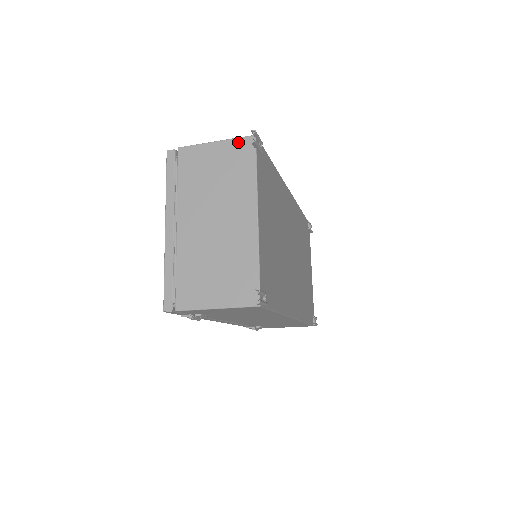
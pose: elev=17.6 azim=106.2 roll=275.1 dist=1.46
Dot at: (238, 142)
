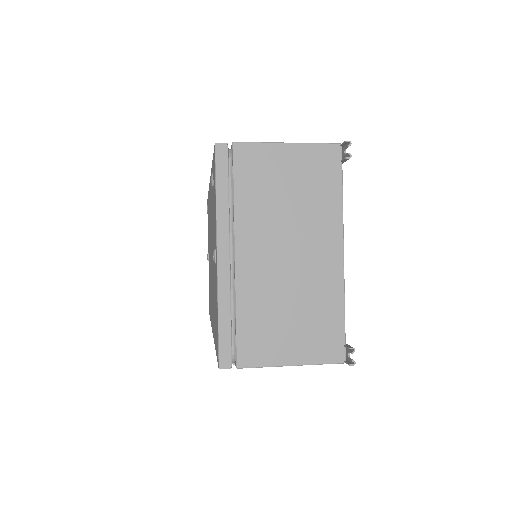
Dot at: (319, 150)
